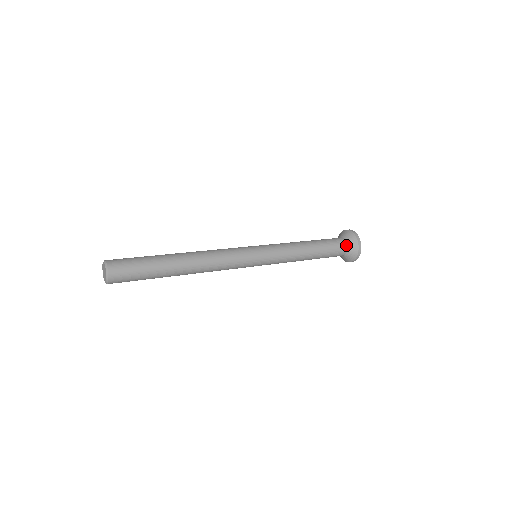
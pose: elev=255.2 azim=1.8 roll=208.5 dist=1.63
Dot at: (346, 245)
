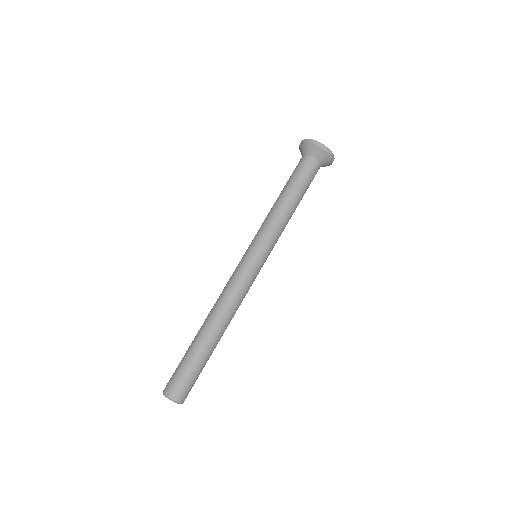
Dot at: (314, 159)
